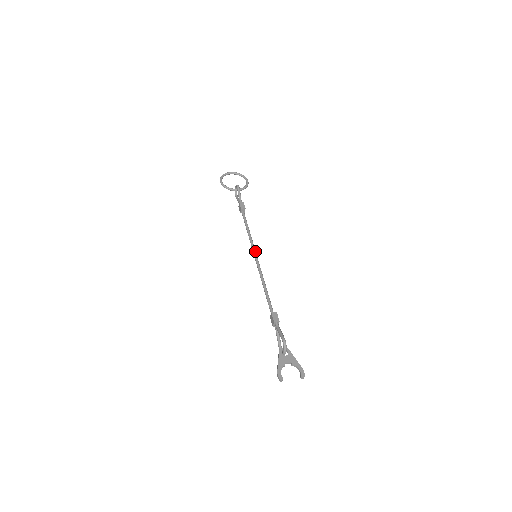
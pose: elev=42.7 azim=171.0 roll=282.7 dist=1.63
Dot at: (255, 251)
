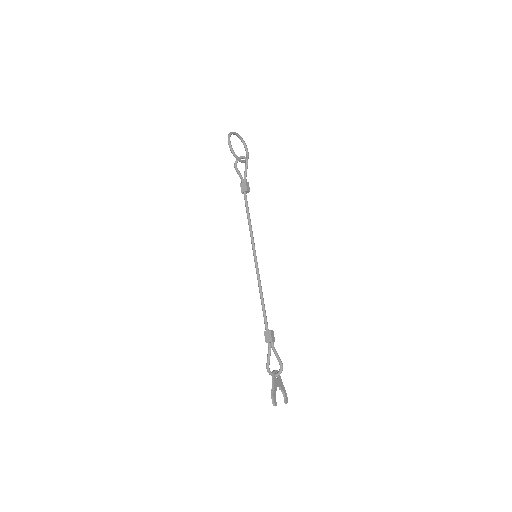
Dot at: (255, 250)
